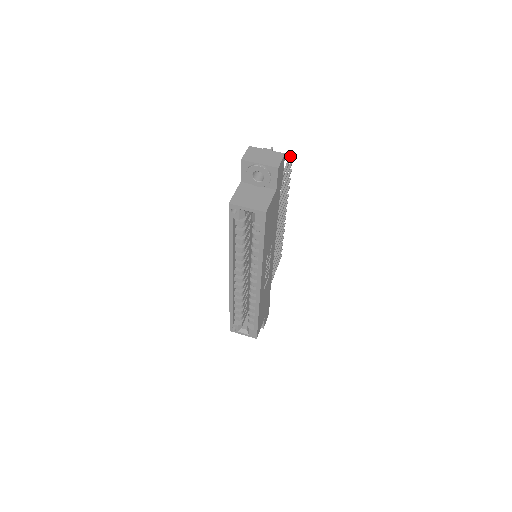
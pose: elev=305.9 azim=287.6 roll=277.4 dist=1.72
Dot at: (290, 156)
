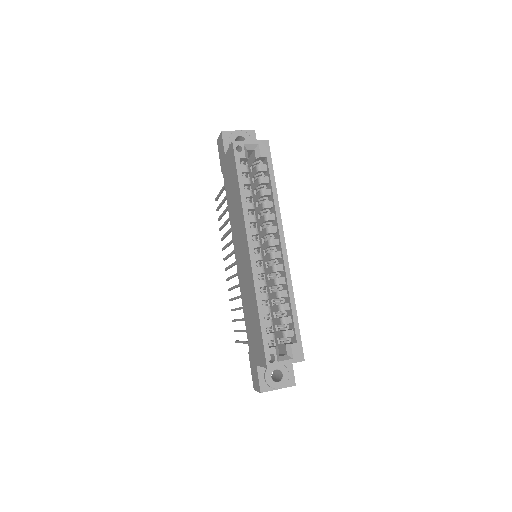
Dot at: occluded
